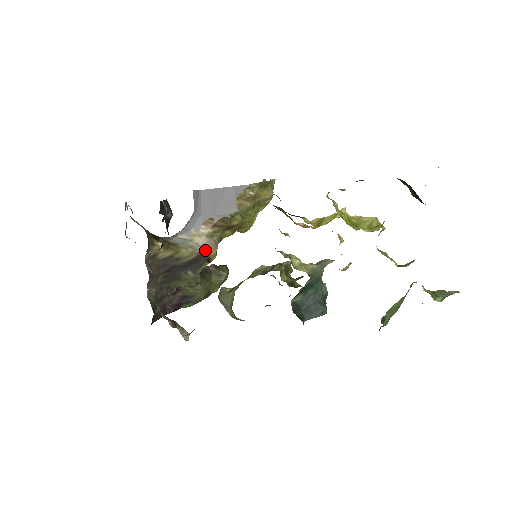
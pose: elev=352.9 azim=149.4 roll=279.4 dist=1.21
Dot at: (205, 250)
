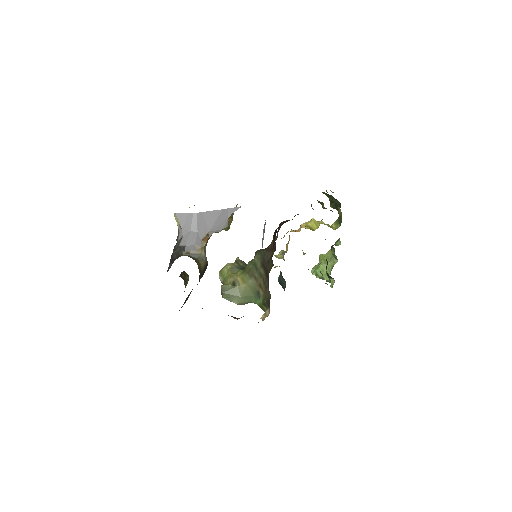
Dot at: (206, 260)
